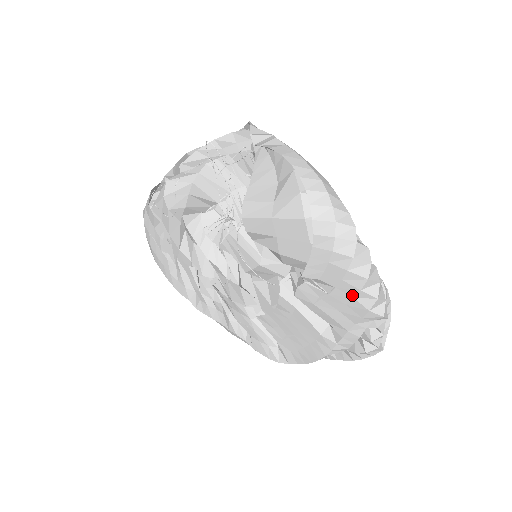
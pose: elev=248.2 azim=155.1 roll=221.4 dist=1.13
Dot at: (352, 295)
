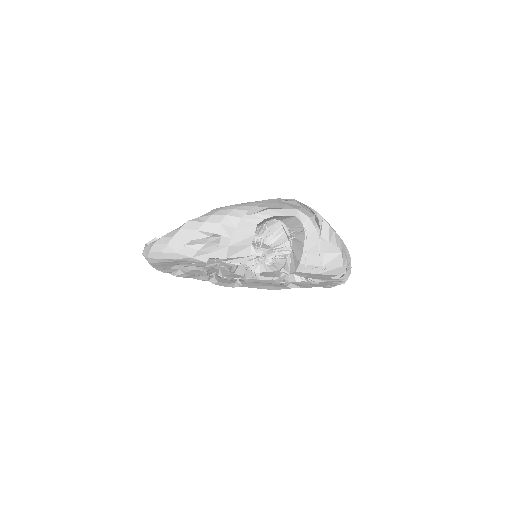
Dot at: (329, 285)
